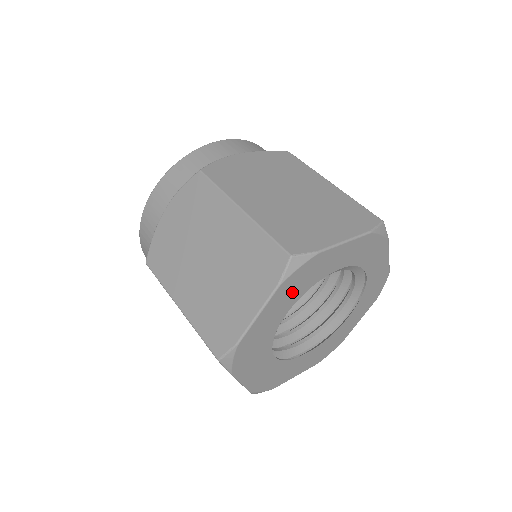
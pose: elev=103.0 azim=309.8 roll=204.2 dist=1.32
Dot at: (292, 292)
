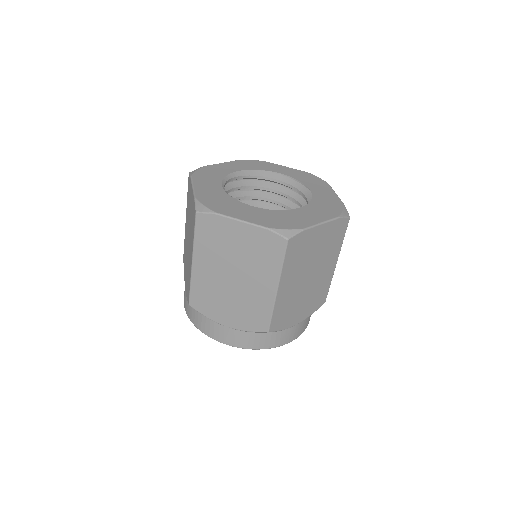
Dot at: (209, 179)
